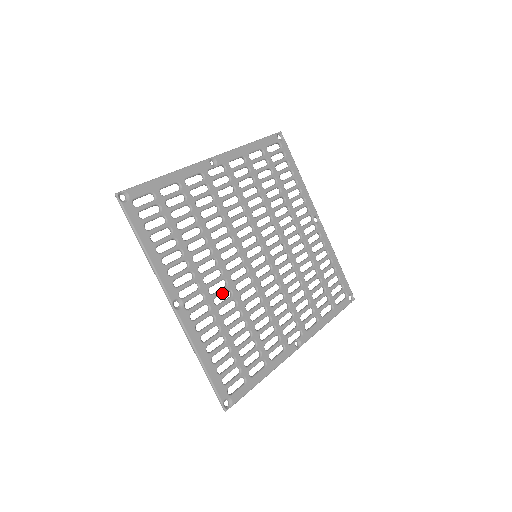
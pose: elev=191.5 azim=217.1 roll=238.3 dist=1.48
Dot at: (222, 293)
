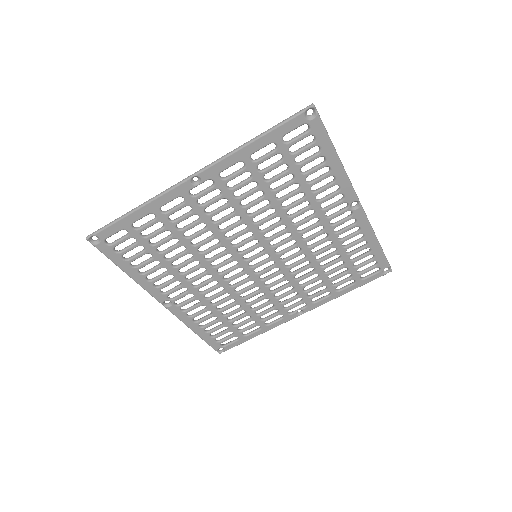
Dot at: occluded
